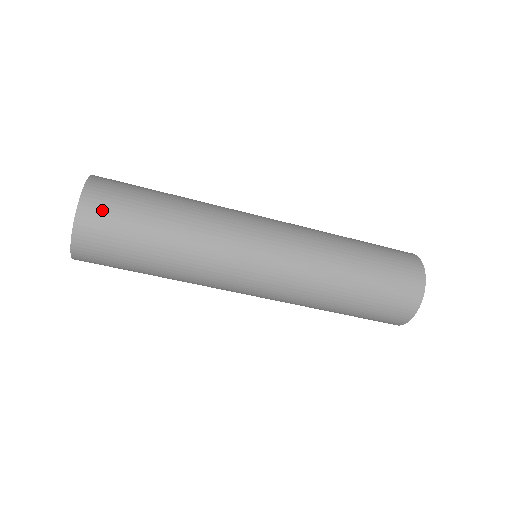
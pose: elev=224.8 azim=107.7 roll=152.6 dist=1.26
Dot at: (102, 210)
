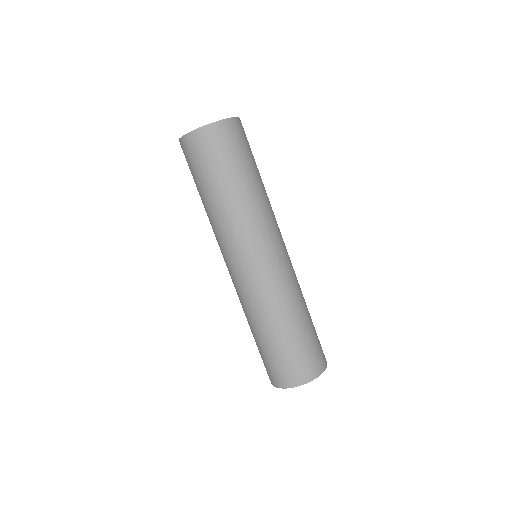
Dot at: (228, 136)
